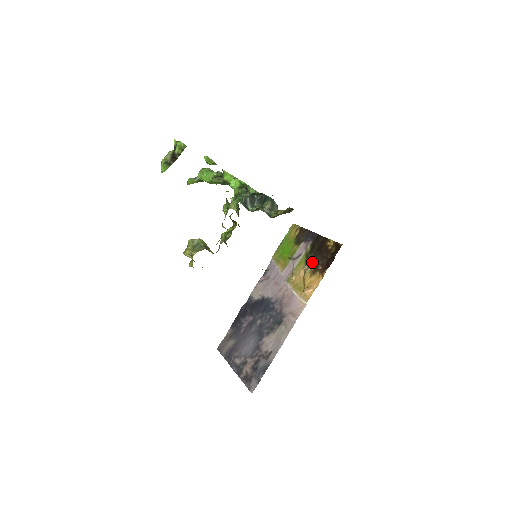
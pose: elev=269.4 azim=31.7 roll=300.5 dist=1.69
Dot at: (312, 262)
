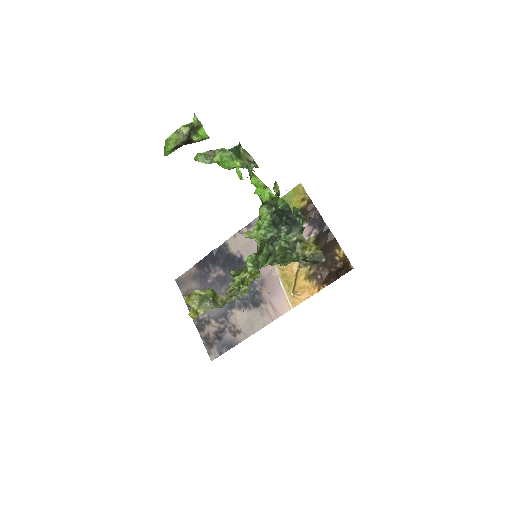
Dot at: occluded
